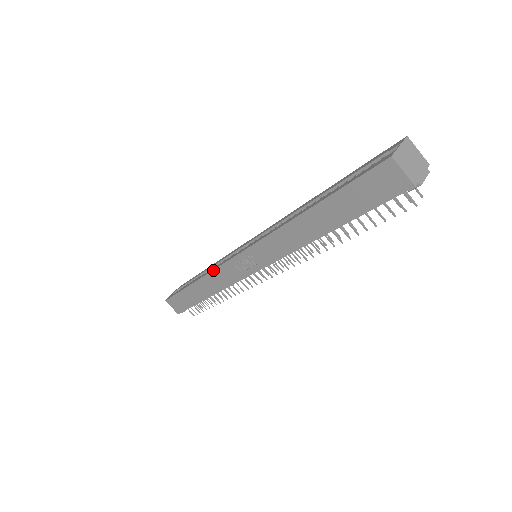
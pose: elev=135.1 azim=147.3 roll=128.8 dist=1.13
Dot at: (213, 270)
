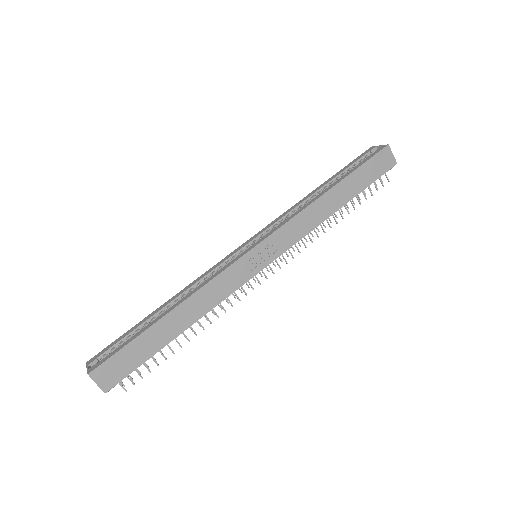
Dot at: (212, 279)
